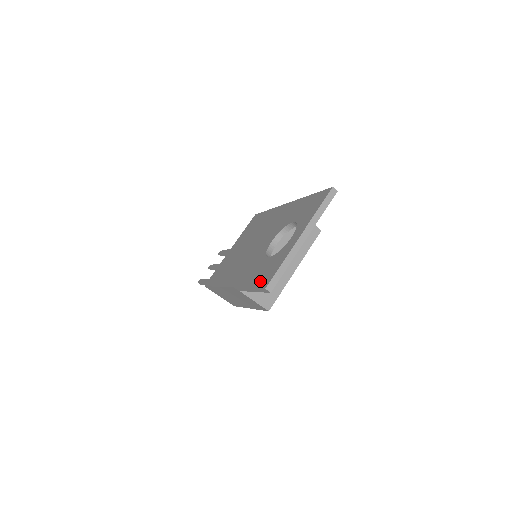
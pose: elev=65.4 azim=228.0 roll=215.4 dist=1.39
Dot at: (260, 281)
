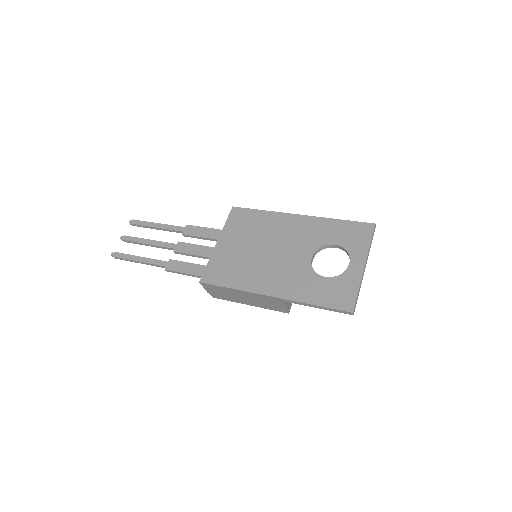
Dot at: (335, 303)
